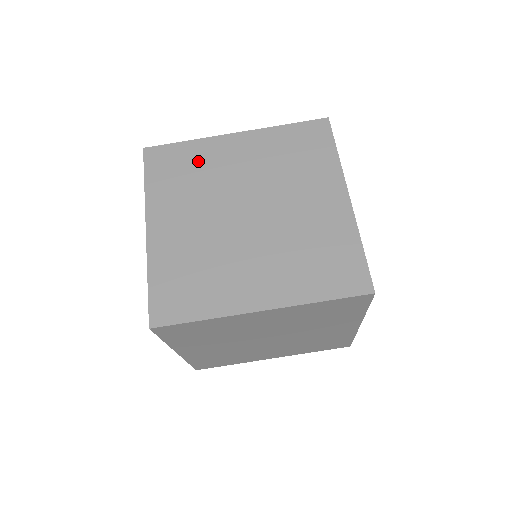
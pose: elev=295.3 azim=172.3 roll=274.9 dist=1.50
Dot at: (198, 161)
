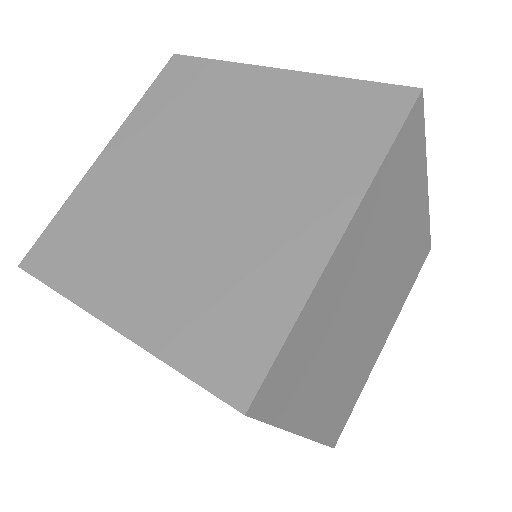
Dot at: (208, 91)
